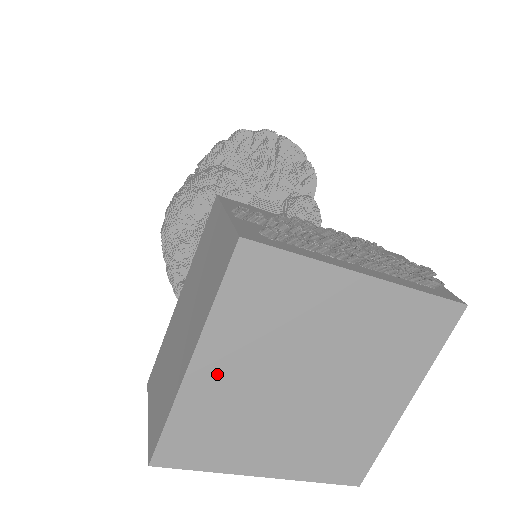
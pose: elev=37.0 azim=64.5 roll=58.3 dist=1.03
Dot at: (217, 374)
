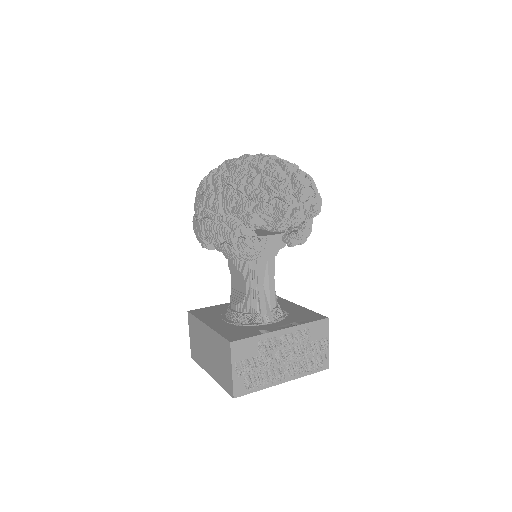
Dot at: occluded
